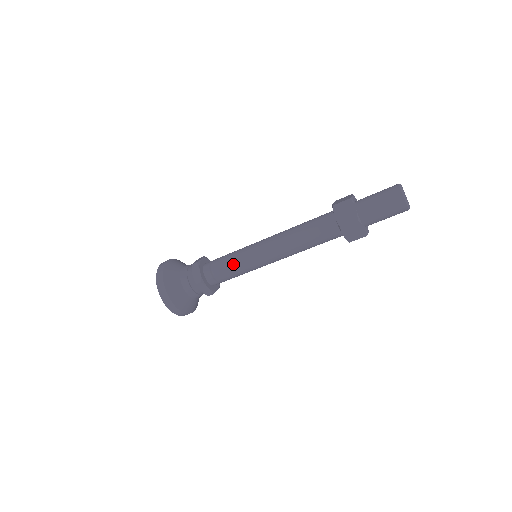
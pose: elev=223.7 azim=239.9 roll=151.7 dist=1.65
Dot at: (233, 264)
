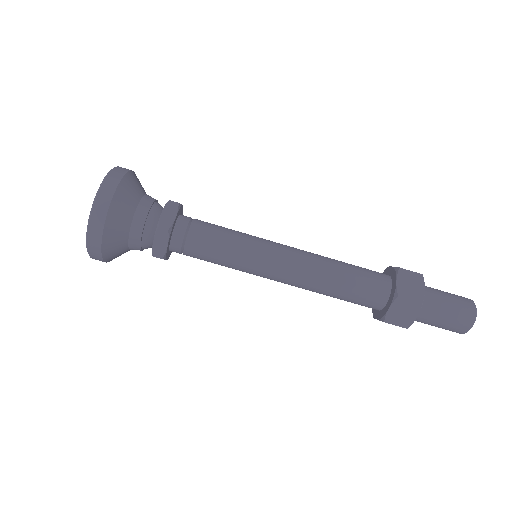
Dot at: (231, 229)
